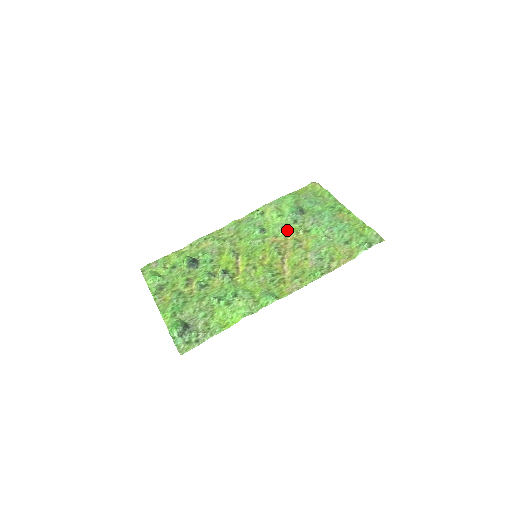
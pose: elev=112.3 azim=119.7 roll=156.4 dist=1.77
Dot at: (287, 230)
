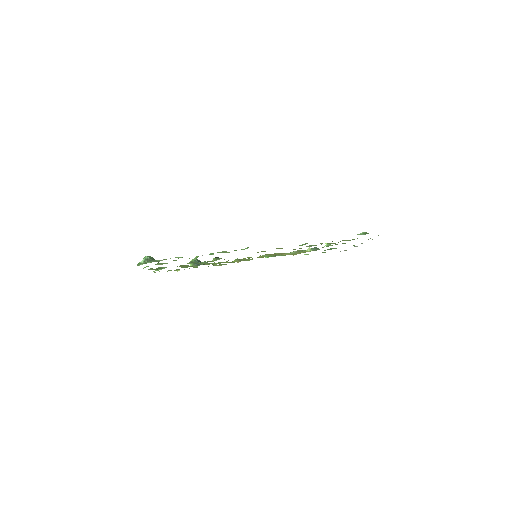
Dot at: (297, 252)
